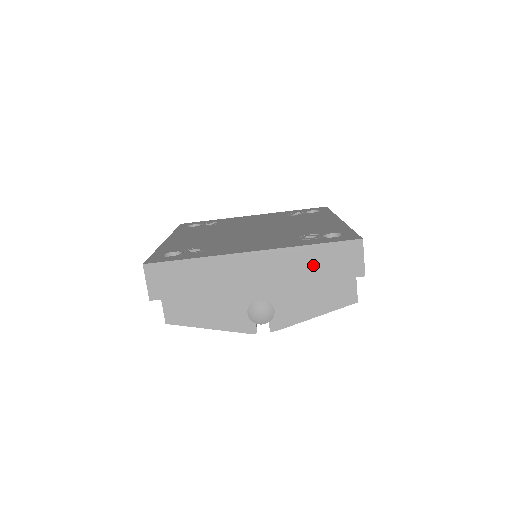
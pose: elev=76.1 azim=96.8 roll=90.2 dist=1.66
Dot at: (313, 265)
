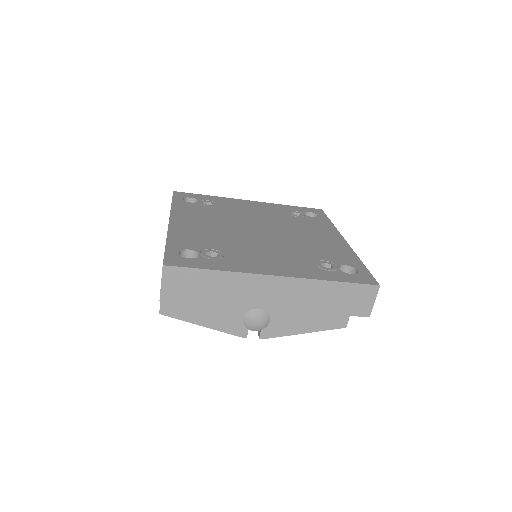
Dot at: (328, 299)
